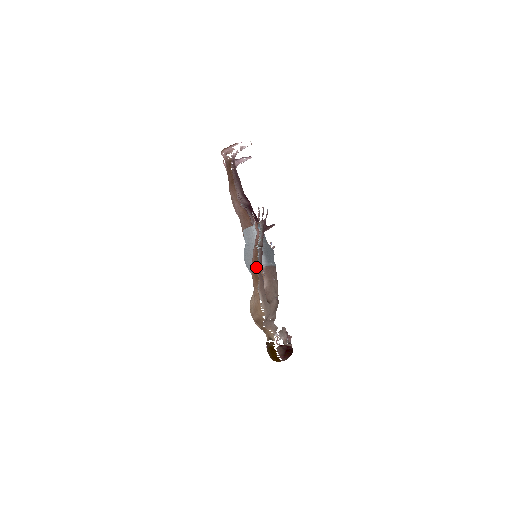
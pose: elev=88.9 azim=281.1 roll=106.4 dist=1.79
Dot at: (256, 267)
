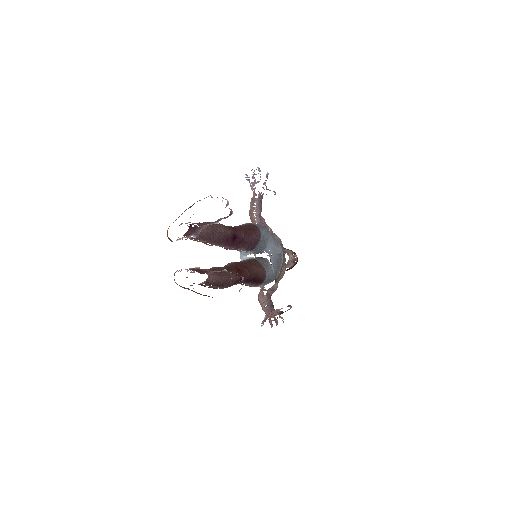
Dot at: occluded
